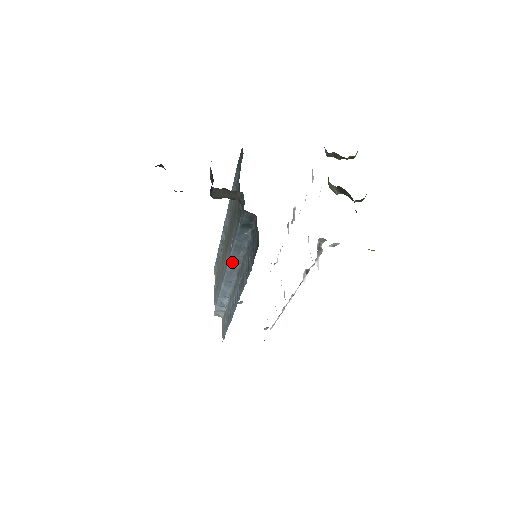
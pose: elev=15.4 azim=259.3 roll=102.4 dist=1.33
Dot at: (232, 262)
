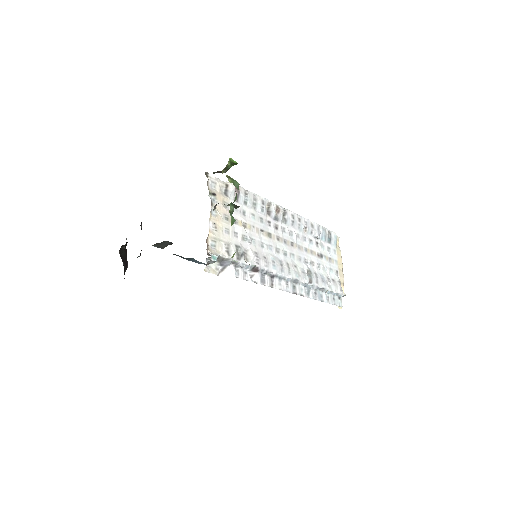
Dot at: occluded
